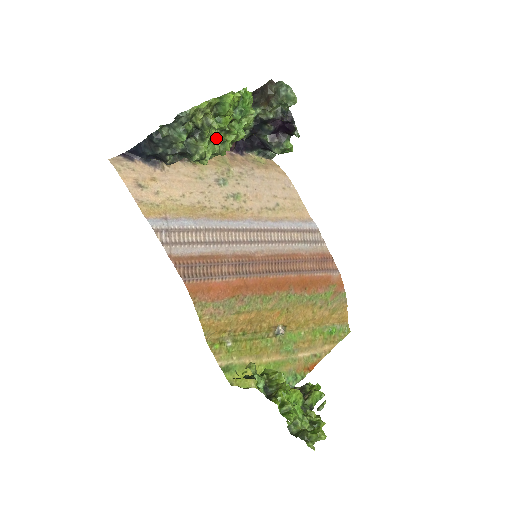
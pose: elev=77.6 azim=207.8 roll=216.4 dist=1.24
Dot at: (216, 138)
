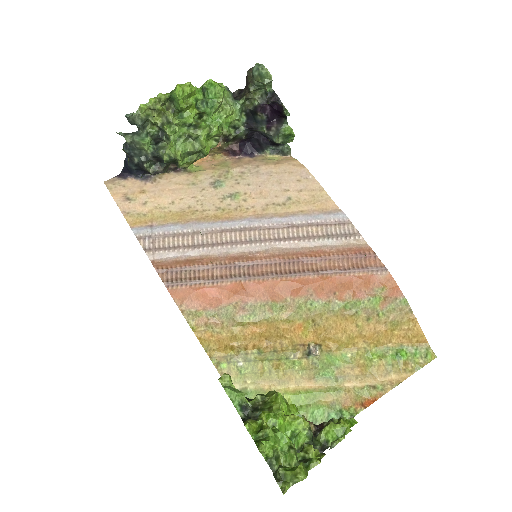
Dot at: (184, 135)
